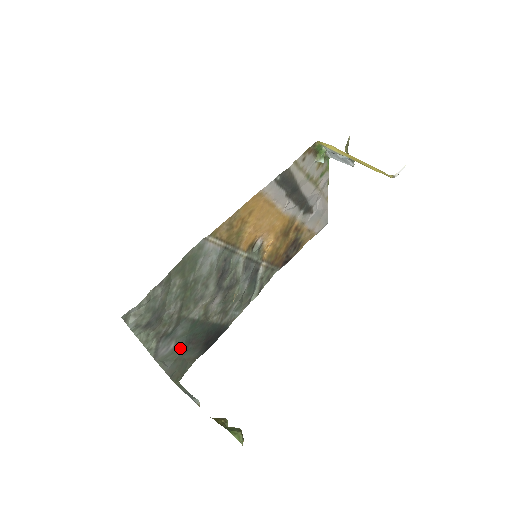
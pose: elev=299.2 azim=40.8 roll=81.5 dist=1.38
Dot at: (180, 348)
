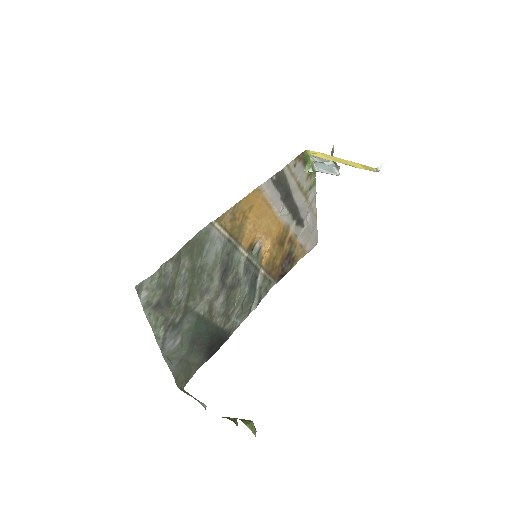
Dot at: (185, 346)
